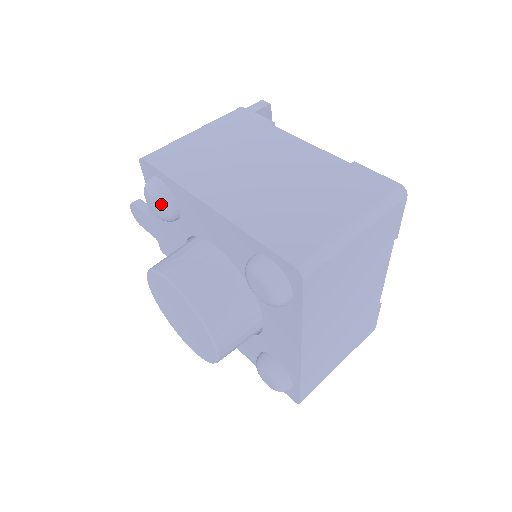
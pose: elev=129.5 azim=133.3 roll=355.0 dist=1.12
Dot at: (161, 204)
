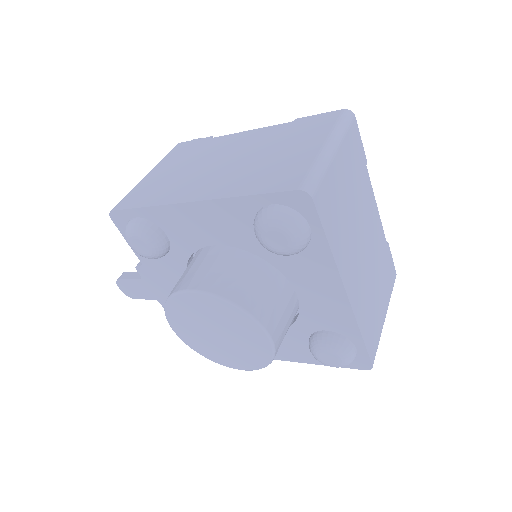
Dot at: (148, 237)
